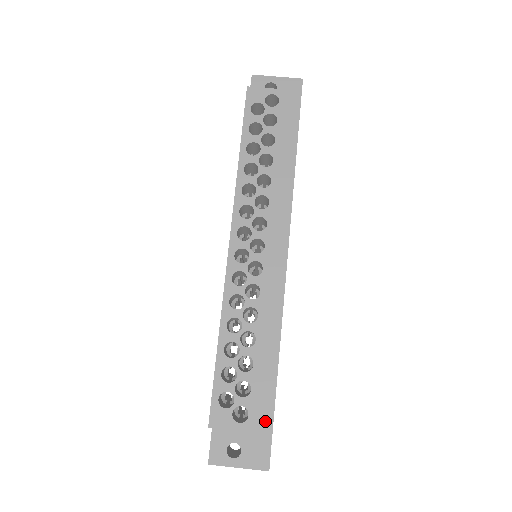
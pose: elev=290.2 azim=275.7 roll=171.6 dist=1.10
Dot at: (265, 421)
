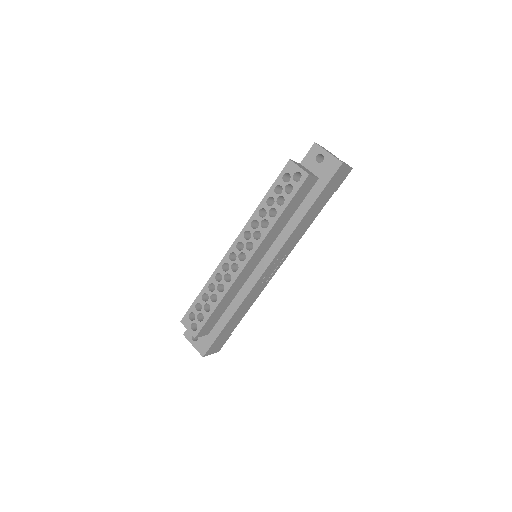
Dot at: (213, 336)
